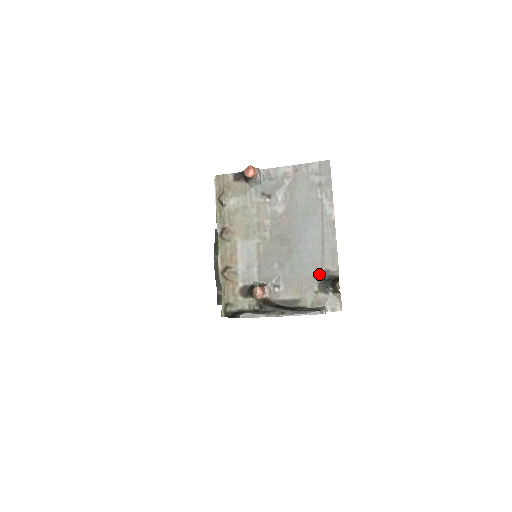
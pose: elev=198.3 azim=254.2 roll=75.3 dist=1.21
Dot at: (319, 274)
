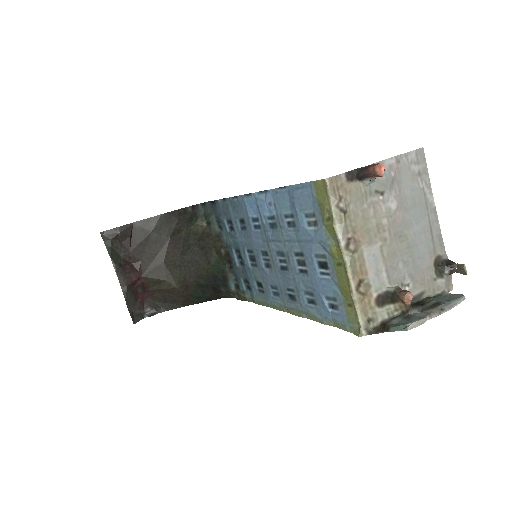
Dot at: (434, 262)
